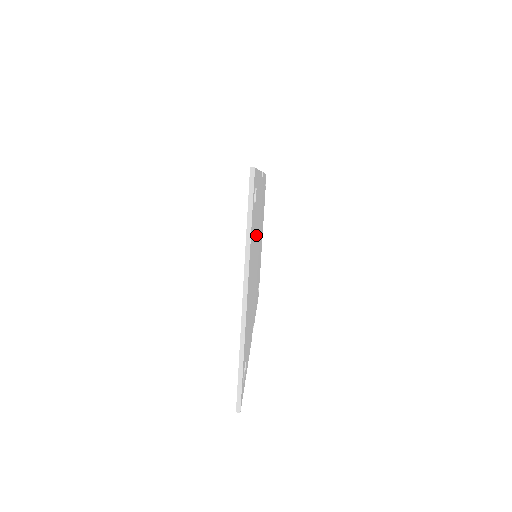
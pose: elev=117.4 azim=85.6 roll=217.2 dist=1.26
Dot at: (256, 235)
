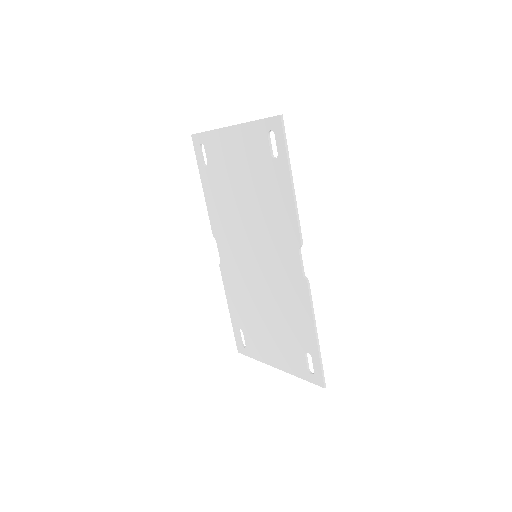
Dot at: (233, 206)
